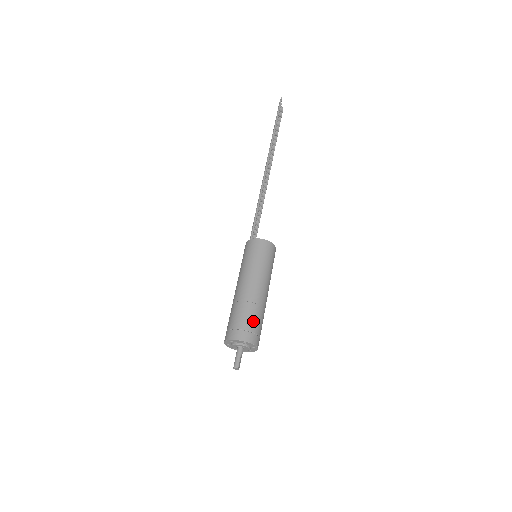
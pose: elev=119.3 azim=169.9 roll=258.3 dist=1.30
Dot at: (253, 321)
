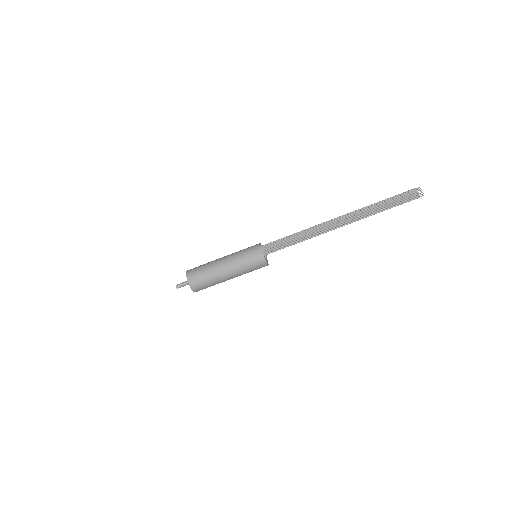
Dot at: occluded
